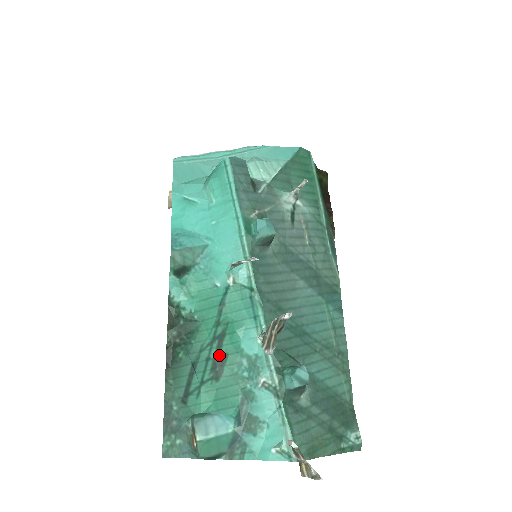
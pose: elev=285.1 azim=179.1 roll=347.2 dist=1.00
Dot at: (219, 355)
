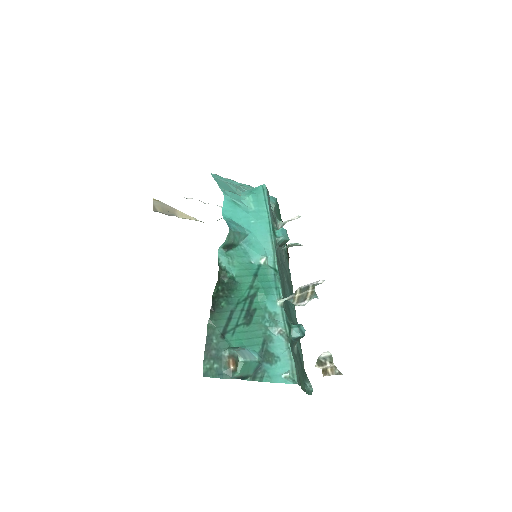
Dot at: (251, 308)
